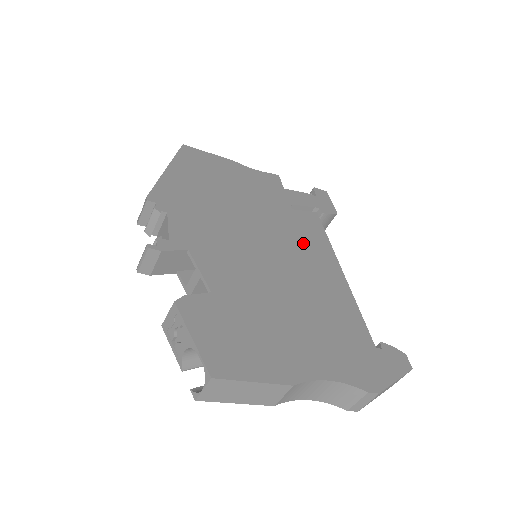
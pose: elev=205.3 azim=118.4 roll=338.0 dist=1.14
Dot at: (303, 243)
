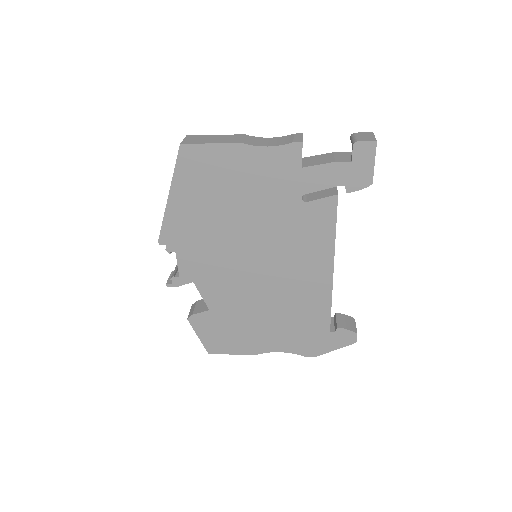
Dot at: (299, 249)
